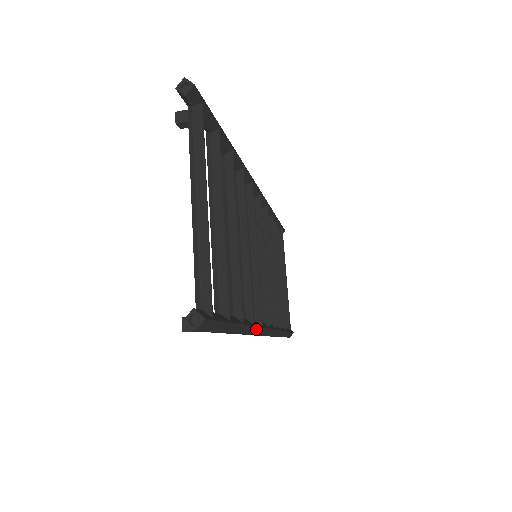
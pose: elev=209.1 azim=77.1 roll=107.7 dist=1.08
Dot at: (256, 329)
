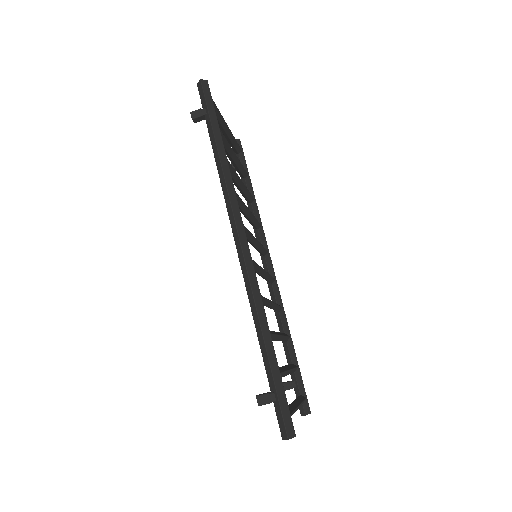
Dot at: (235, 198)
